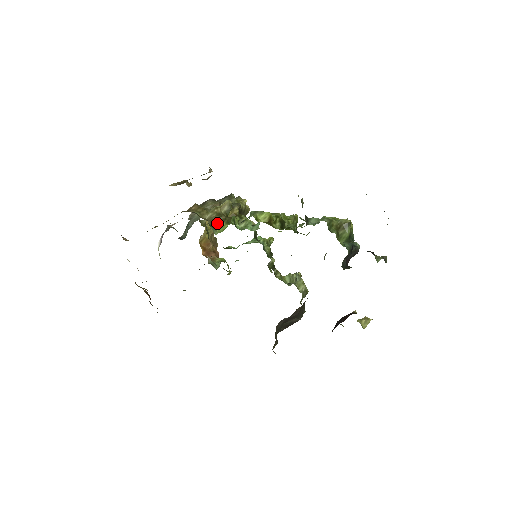
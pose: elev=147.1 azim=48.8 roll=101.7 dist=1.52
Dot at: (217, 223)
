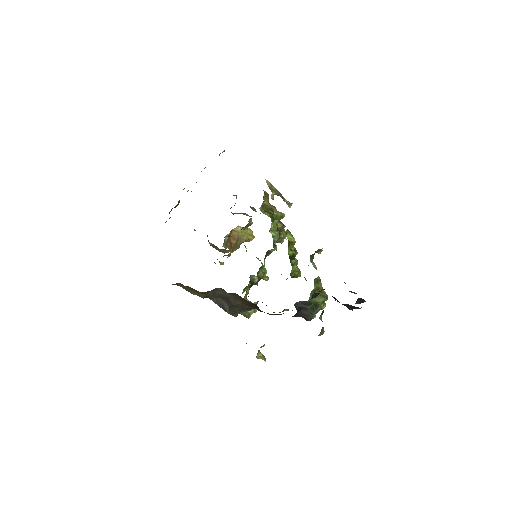
Dot at: (266, 210)
